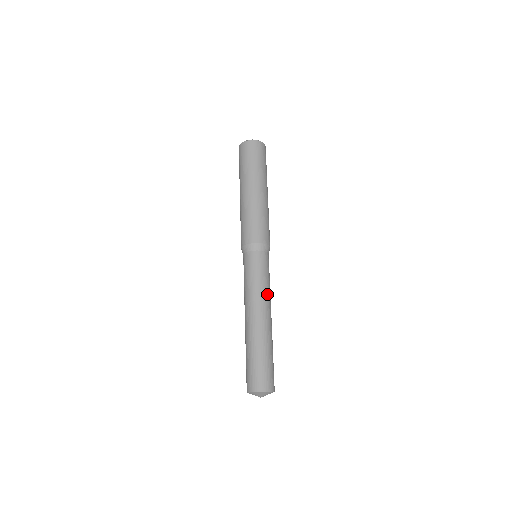
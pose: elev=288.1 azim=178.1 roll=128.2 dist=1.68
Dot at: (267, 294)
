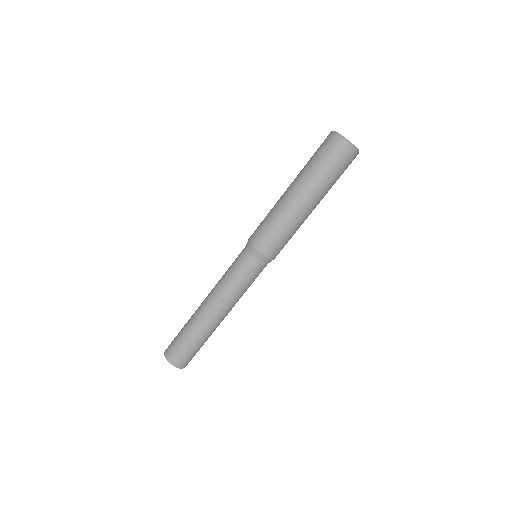
Dot at: occluded
